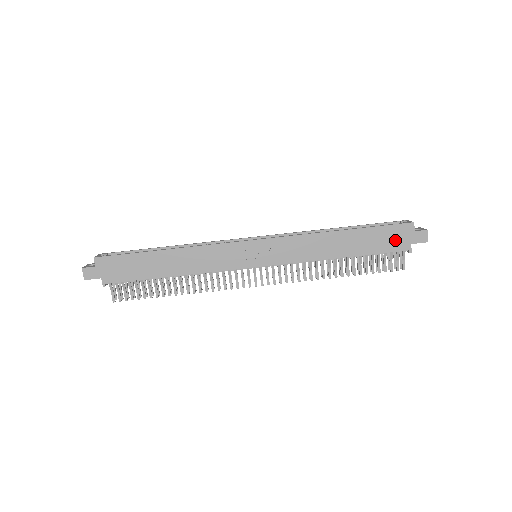
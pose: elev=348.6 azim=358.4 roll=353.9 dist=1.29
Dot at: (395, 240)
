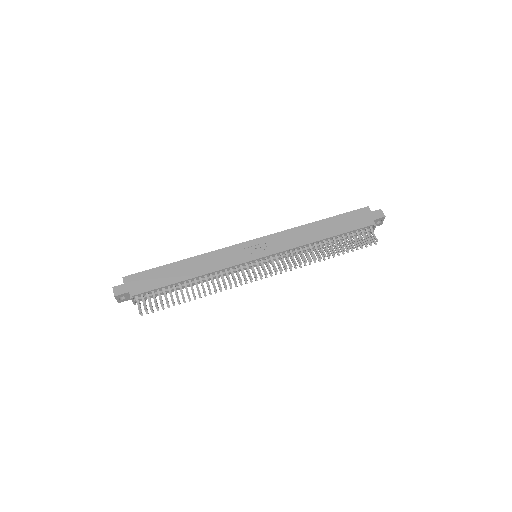
Dot at: (360, 220)
